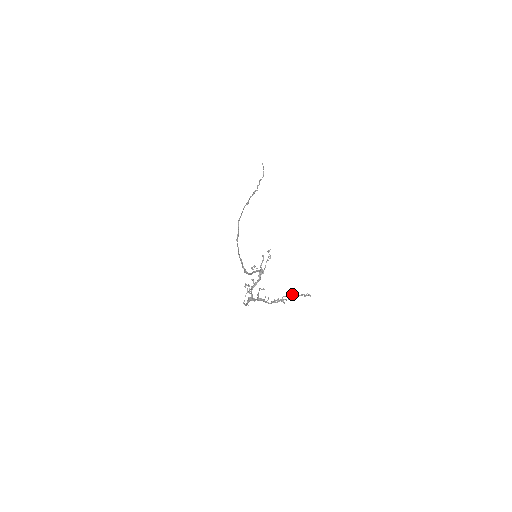
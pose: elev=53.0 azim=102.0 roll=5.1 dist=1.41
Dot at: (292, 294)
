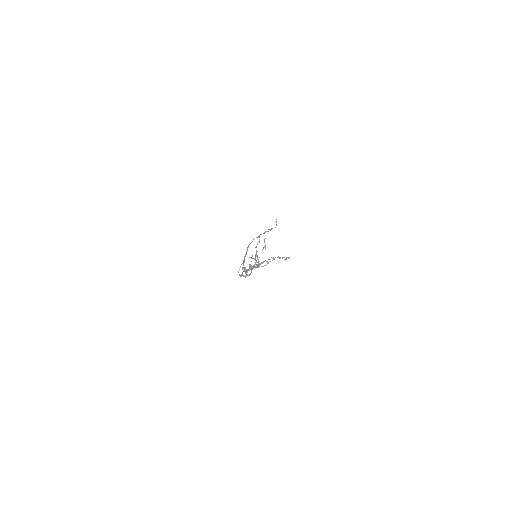
Dot at: (275, 257)
